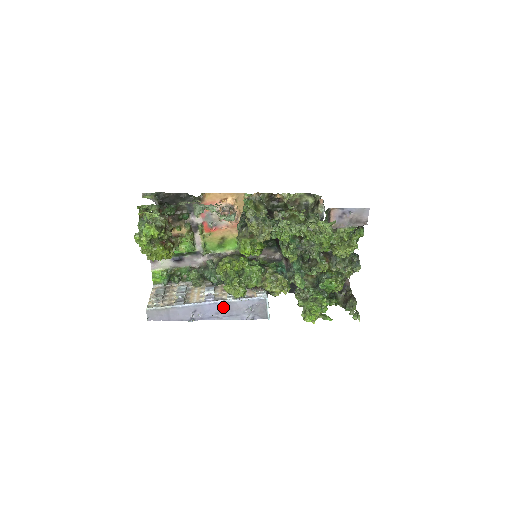
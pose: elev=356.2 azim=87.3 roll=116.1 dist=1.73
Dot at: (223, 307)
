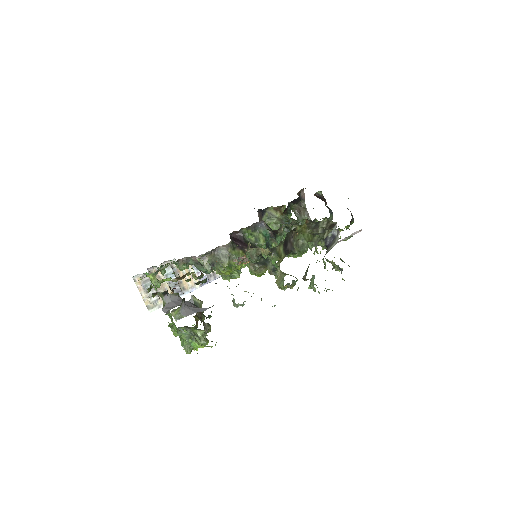
Dot at: occluded
